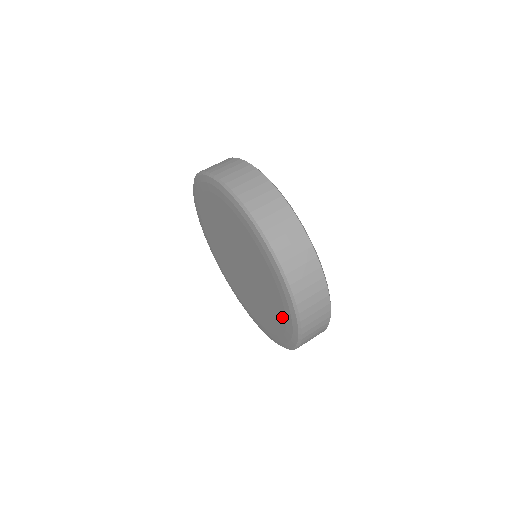
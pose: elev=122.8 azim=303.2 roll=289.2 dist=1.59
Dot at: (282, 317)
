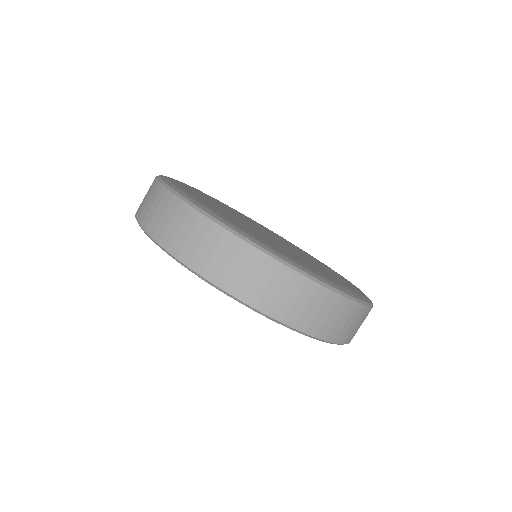
Dot at: occluded
